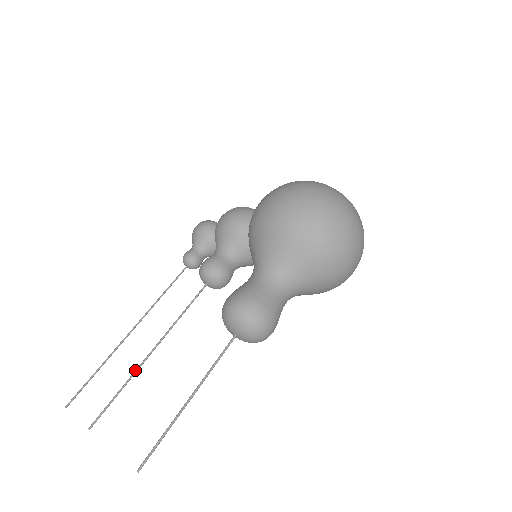
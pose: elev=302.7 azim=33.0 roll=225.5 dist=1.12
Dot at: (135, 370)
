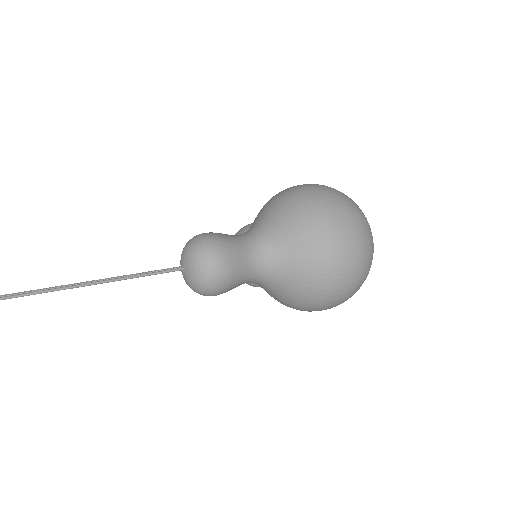
Dot at: (77, 283)
